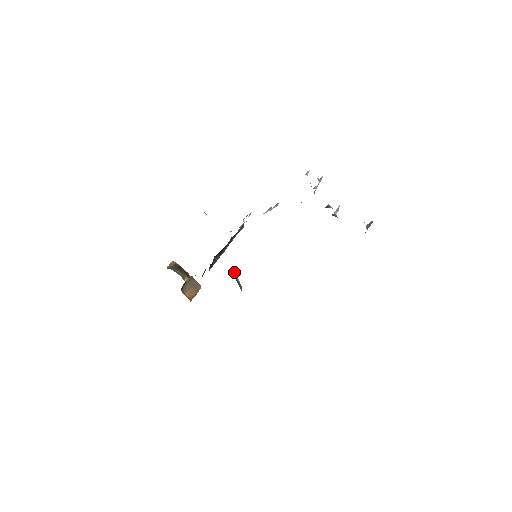
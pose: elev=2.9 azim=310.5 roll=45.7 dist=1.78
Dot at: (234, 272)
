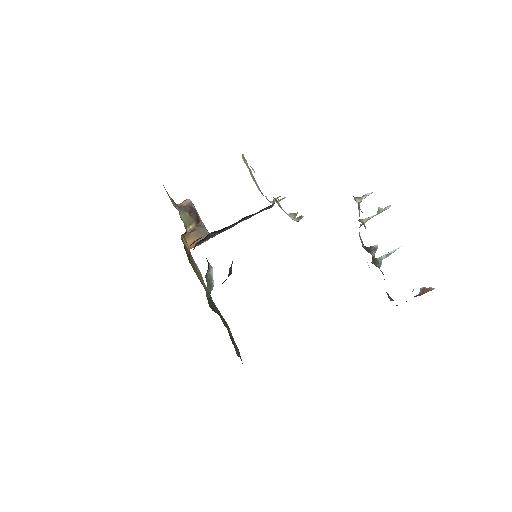
Dot at: (211, 268)
